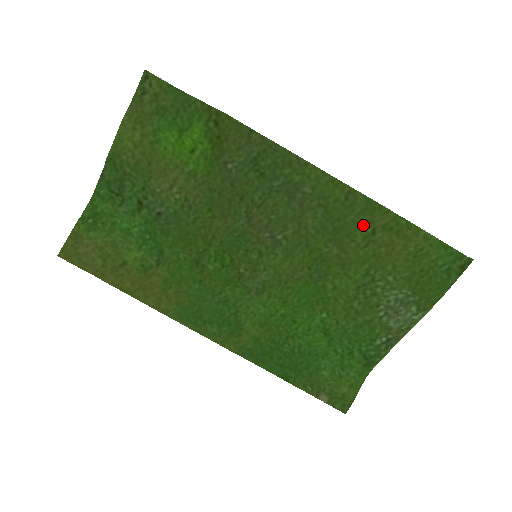
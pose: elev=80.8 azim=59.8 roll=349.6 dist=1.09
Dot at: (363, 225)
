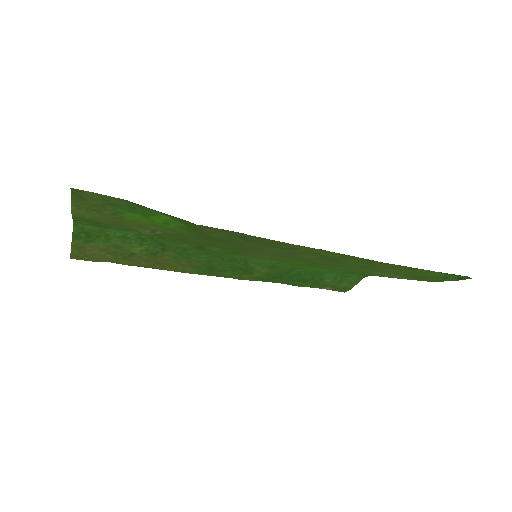
Dot at: (362, 264)
